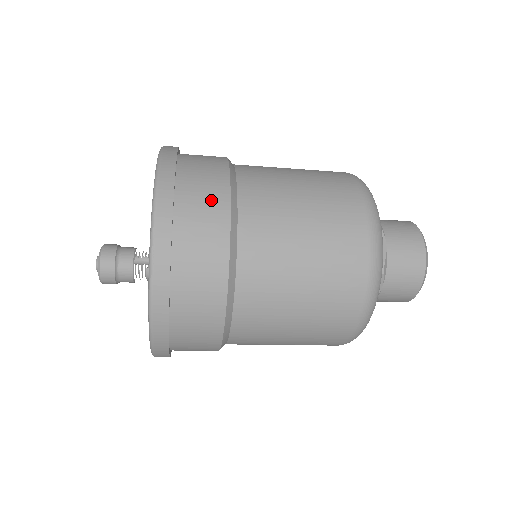
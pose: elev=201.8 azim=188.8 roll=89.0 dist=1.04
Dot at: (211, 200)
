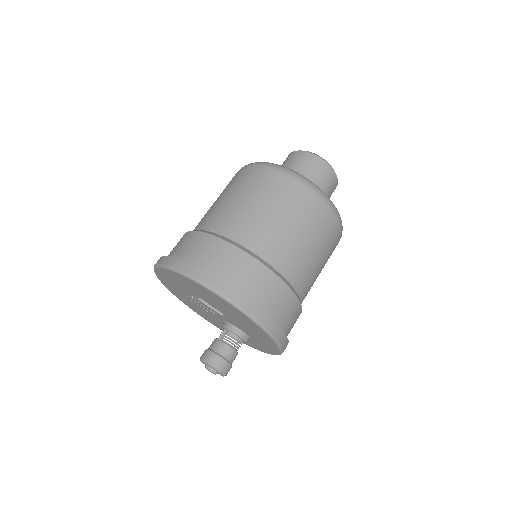
Dot at: (182, 241)
